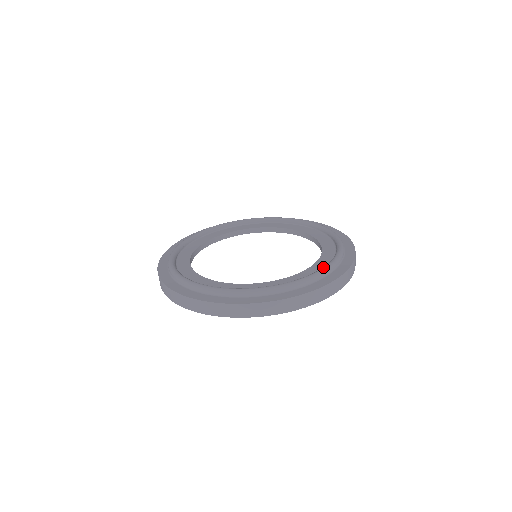
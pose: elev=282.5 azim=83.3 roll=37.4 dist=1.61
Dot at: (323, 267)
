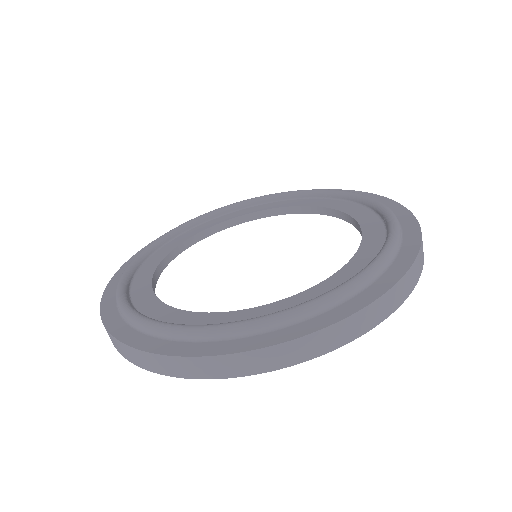
Dot at: (386, 213)
